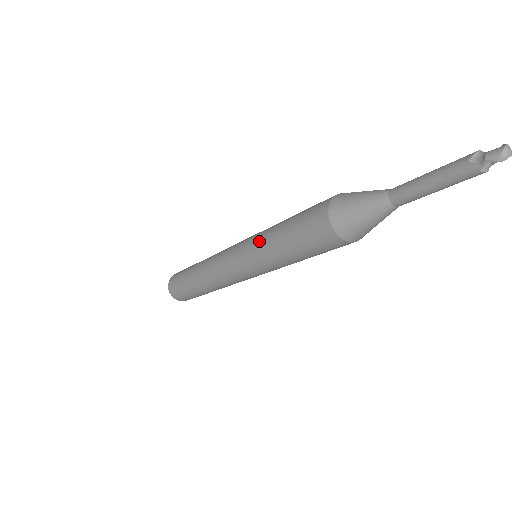
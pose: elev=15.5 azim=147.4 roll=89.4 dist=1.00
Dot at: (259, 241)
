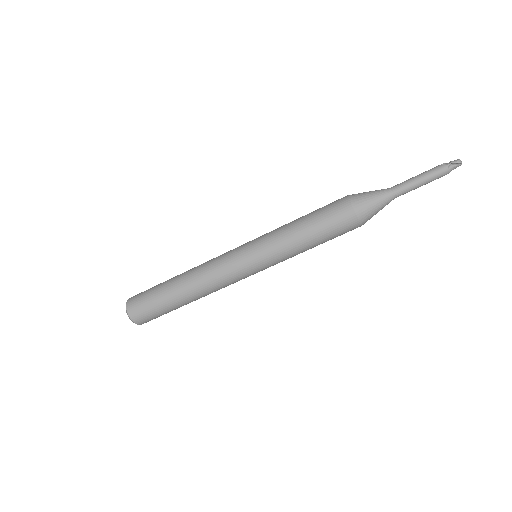
Dot at: (275, 230)
